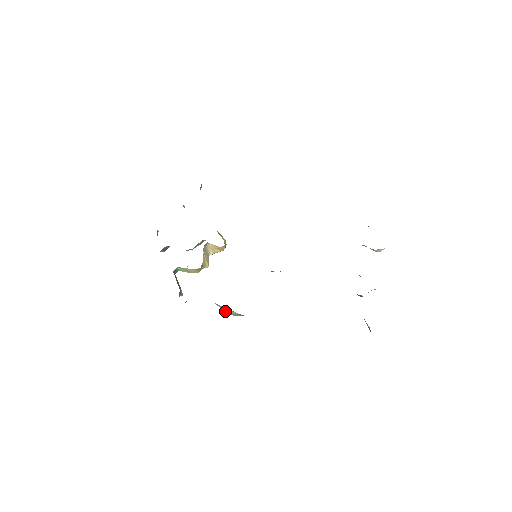
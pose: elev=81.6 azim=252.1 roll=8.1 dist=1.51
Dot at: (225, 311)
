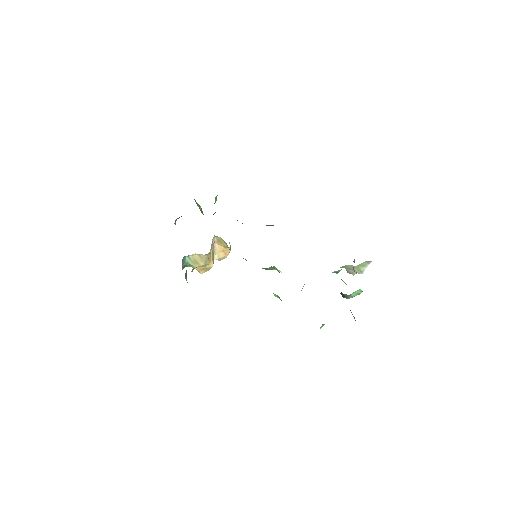
Dot at: occluded
